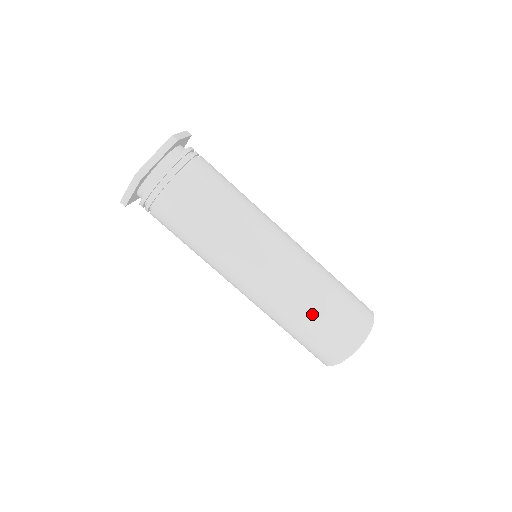
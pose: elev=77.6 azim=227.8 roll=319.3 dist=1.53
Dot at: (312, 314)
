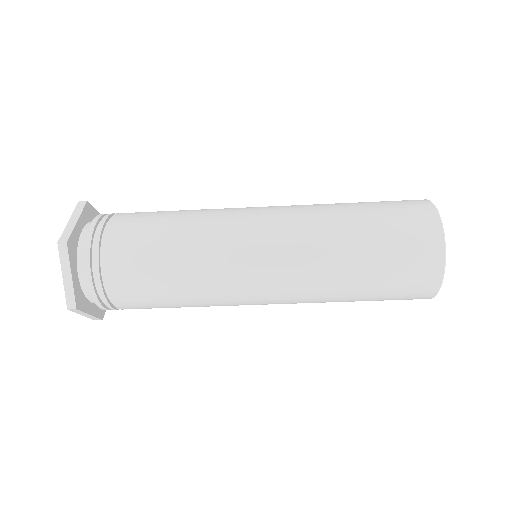
Dot at: occluded
